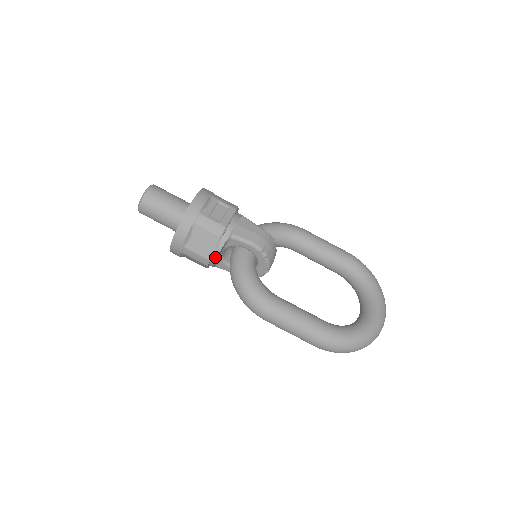
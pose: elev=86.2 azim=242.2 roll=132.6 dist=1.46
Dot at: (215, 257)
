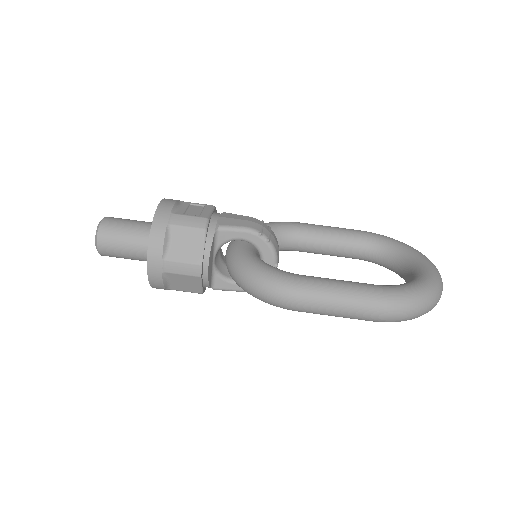
Dot at: (207, 261)
